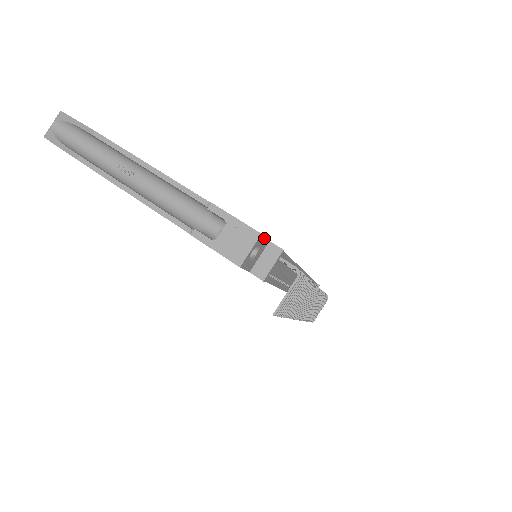
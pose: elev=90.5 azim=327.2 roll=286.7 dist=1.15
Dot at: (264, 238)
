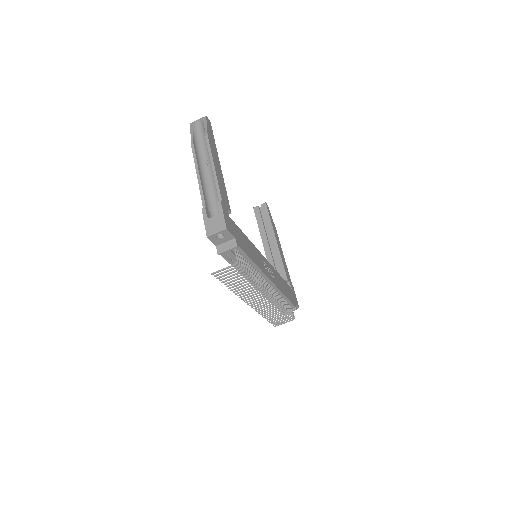
Dot at: (230, 233)
